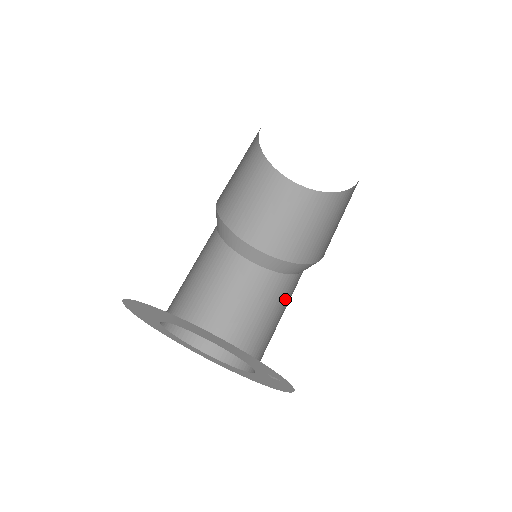
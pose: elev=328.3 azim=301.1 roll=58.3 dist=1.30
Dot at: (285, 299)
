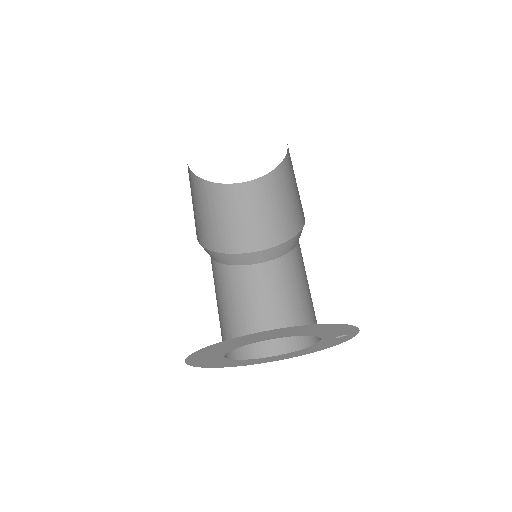
Dot at: (290, 279)
